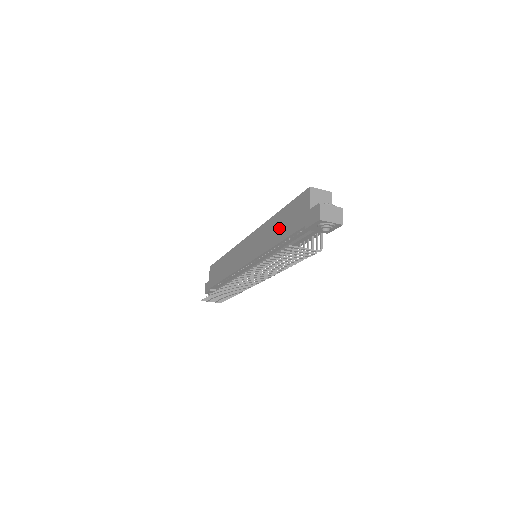
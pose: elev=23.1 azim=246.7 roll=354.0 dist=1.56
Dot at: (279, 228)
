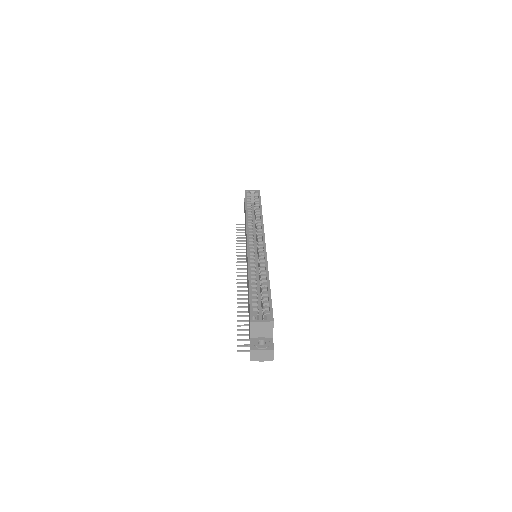
Dot at: (248, 298)
